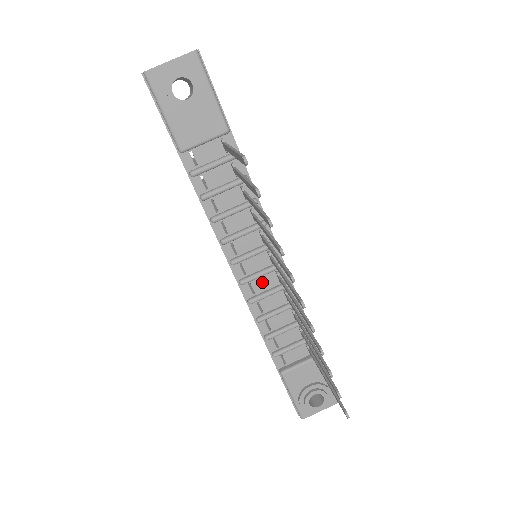
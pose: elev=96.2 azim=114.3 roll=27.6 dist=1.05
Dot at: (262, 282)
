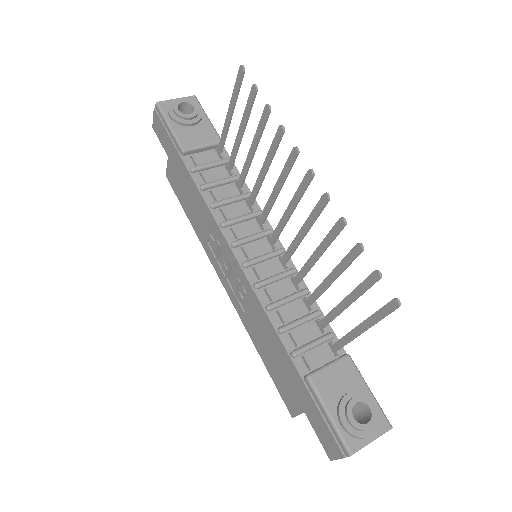
Dot at: (266, 268)
